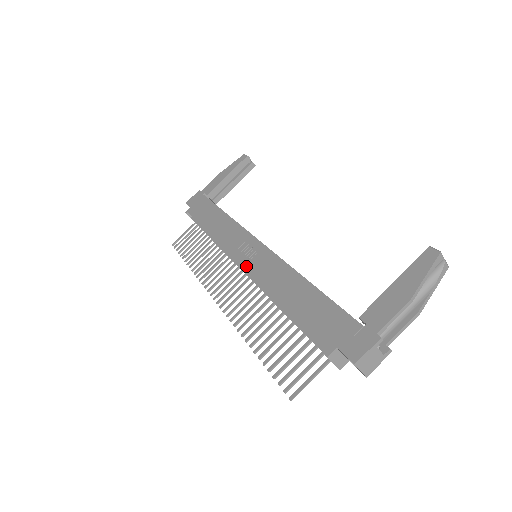
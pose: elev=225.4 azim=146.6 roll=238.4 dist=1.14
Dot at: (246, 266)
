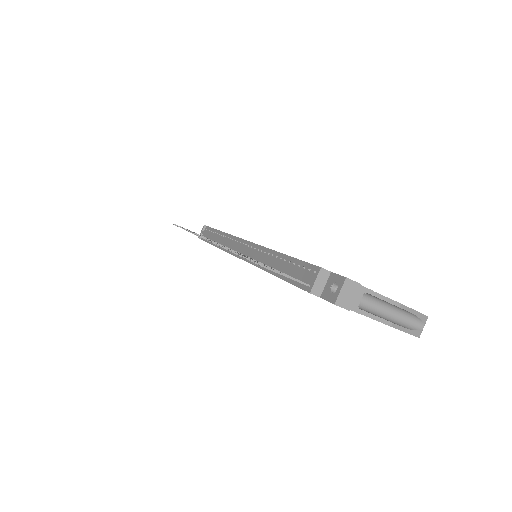
Dot at: occluded
